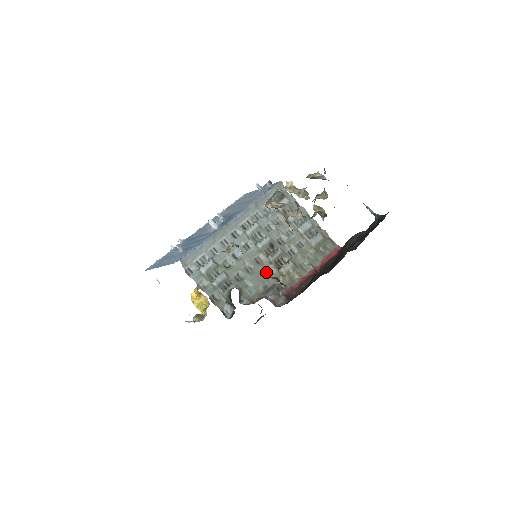
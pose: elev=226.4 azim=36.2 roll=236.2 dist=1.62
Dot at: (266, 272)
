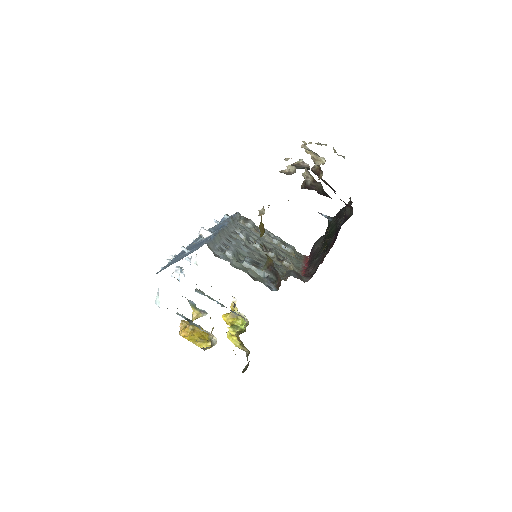
Dot at: (274, 264)
